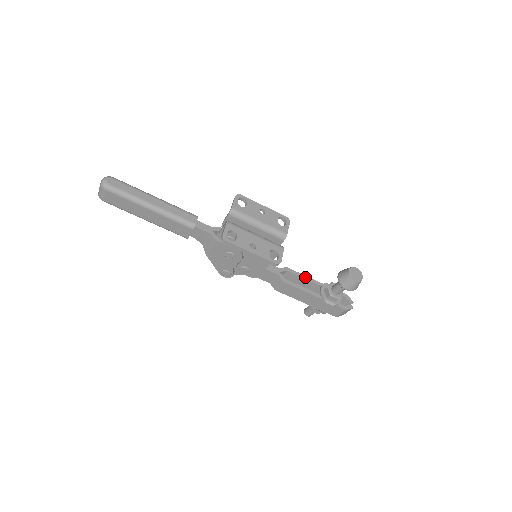
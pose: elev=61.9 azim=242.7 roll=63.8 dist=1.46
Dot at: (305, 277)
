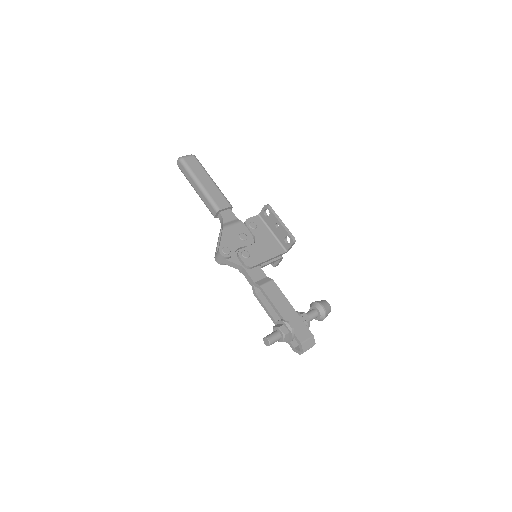
Dot at: occluded
